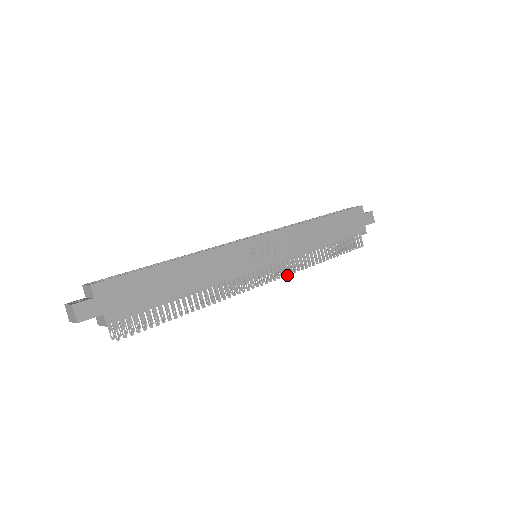
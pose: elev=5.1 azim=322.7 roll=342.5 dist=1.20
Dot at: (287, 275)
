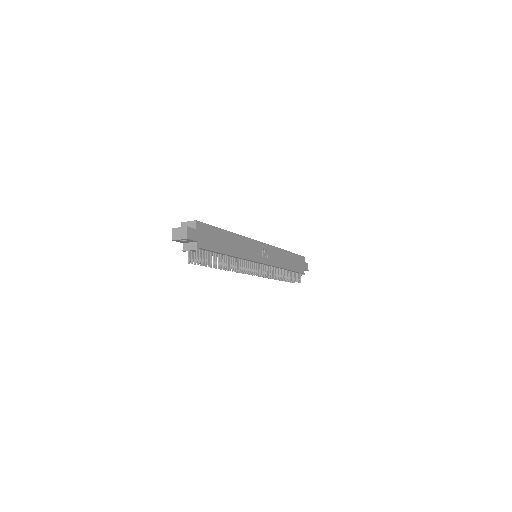
Dot at: (269, 276)
